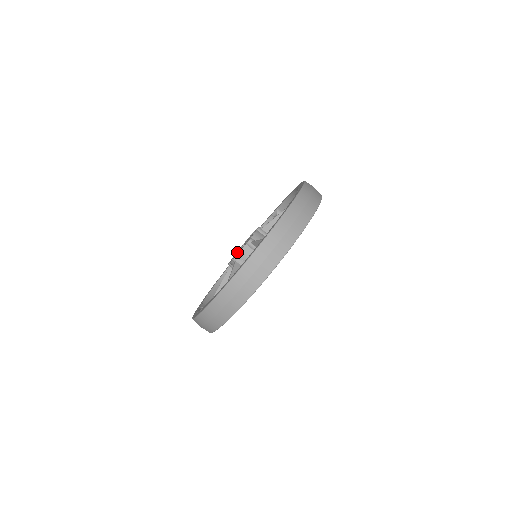
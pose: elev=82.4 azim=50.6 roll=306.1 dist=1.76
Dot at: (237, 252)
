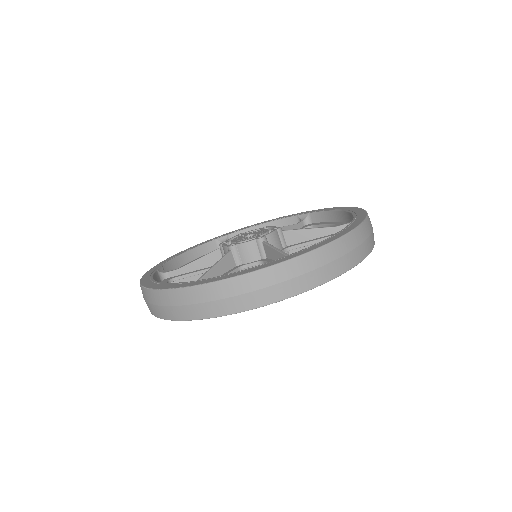
Dot at: (242, 239)
